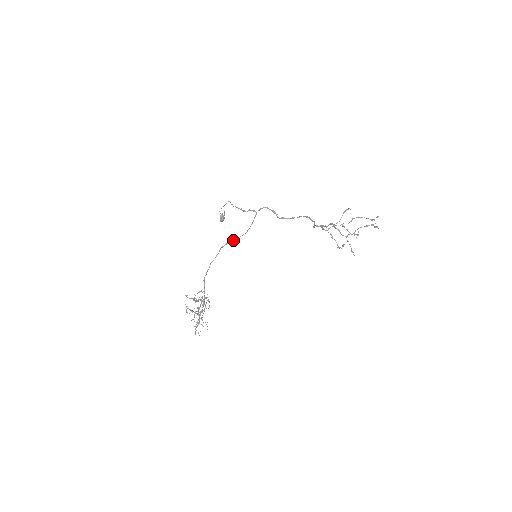
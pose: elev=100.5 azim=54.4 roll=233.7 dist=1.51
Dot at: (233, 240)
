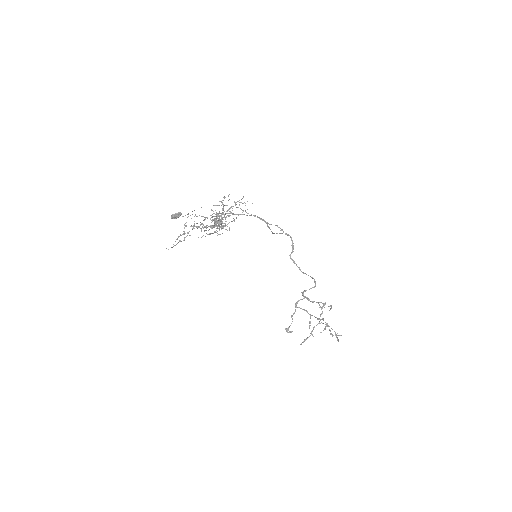
Dot at: (266, 223)
